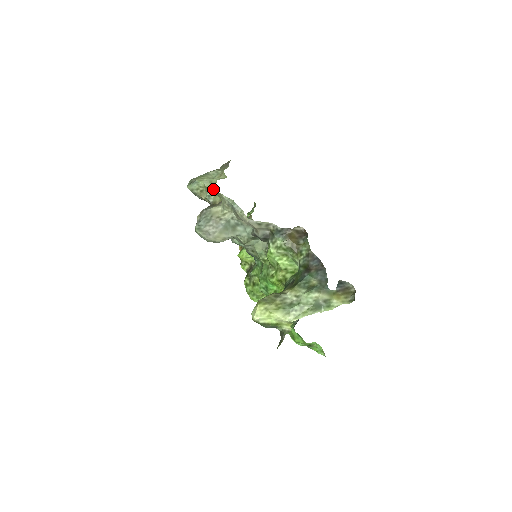
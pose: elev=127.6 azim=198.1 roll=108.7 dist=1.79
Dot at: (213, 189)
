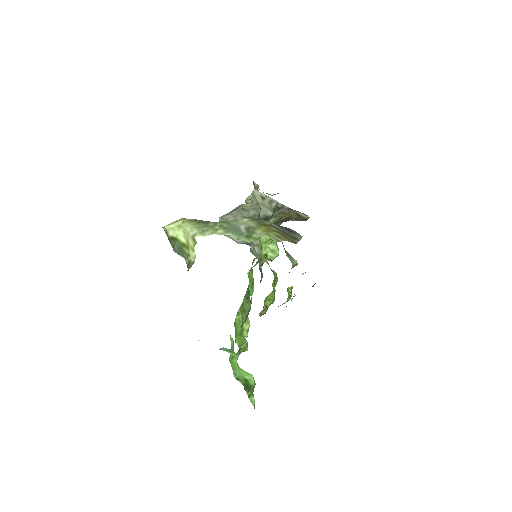
Dot at: occluded
